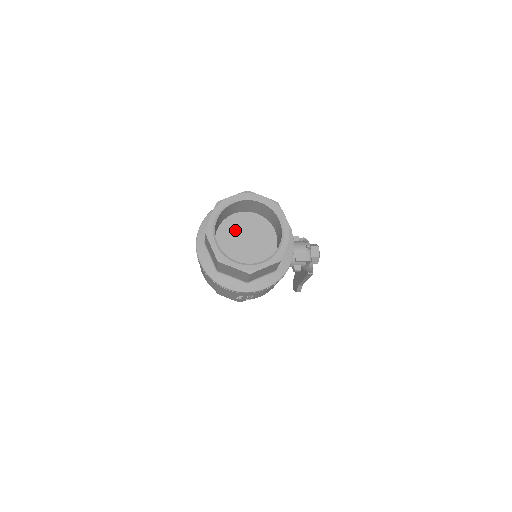
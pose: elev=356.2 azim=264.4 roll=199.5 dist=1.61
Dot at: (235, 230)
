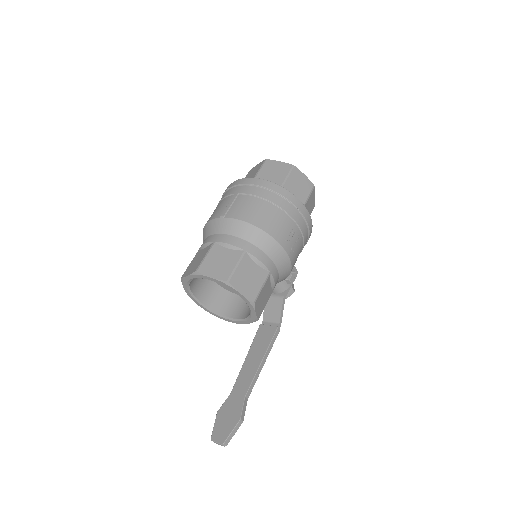
Dot at: occluded
